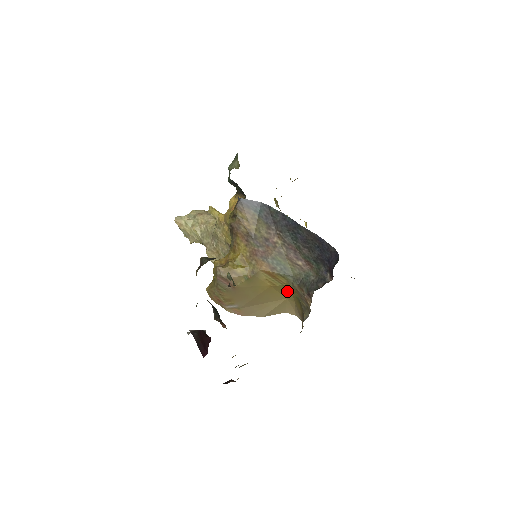
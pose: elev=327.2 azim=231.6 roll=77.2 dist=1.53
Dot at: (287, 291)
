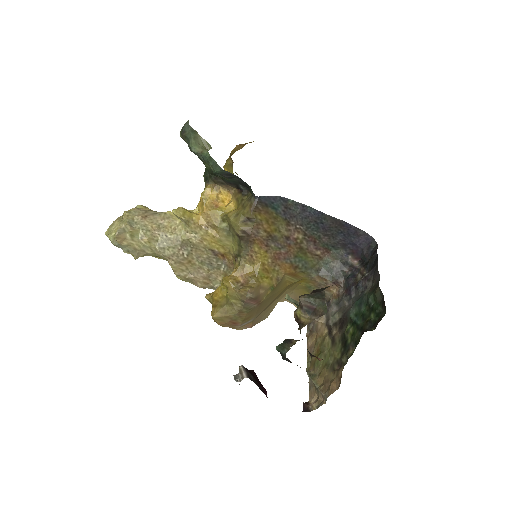
Dot at: (296, 283)
